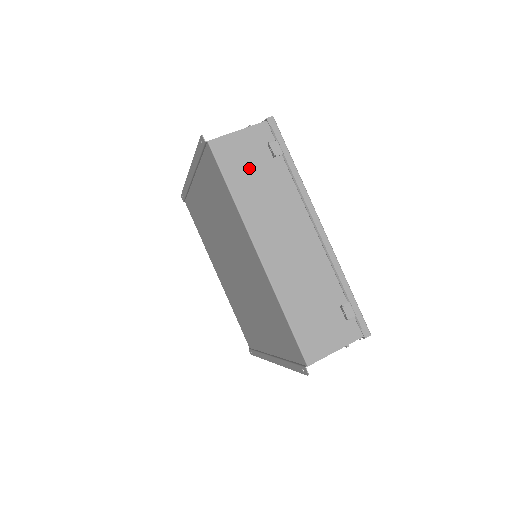
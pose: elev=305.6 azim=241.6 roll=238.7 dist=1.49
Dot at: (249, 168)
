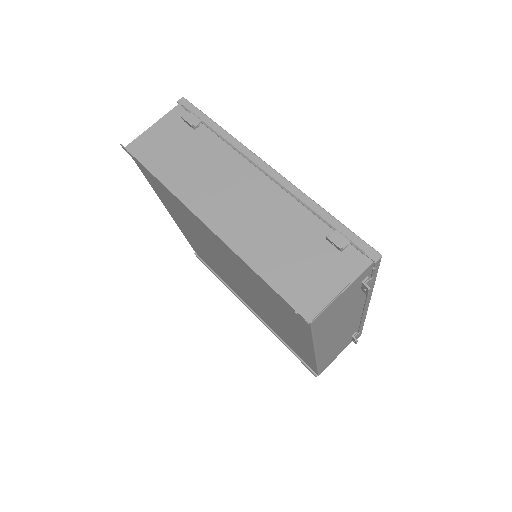
Dot at: (337, 312)
